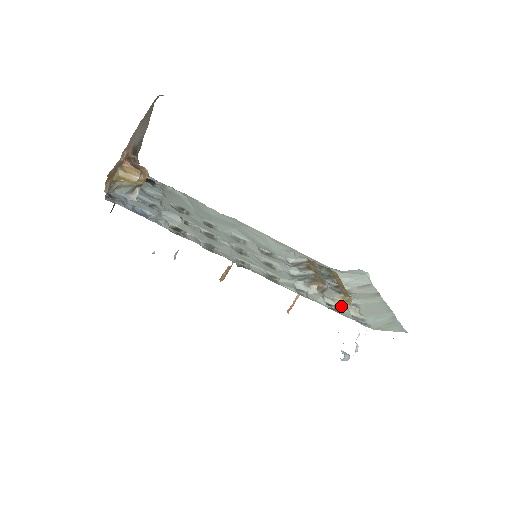
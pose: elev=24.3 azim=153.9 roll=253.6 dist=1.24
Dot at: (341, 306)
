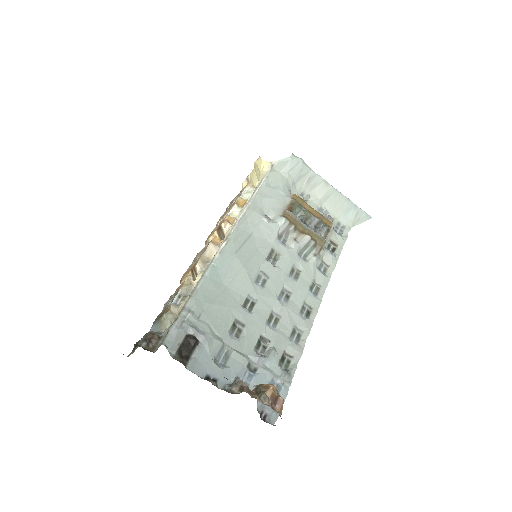
Dot at: (332, 236)
